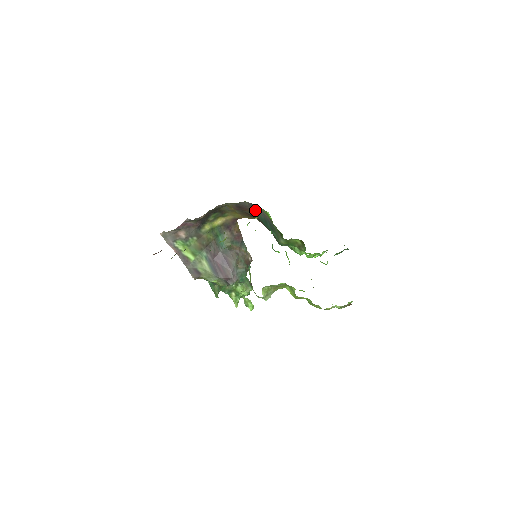
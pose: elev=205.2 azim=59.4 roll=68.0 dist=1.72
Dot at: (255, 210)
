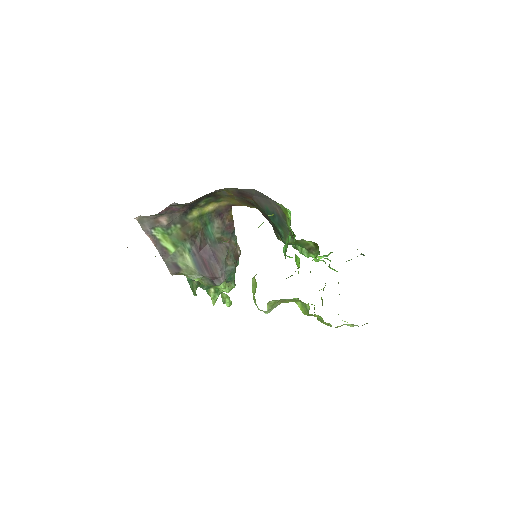
Dot at: (262, 200)
